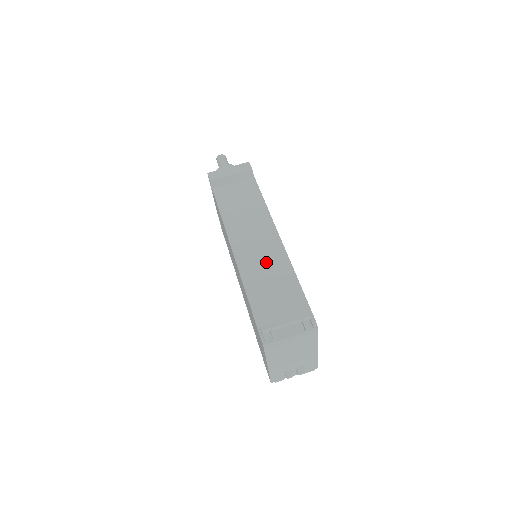
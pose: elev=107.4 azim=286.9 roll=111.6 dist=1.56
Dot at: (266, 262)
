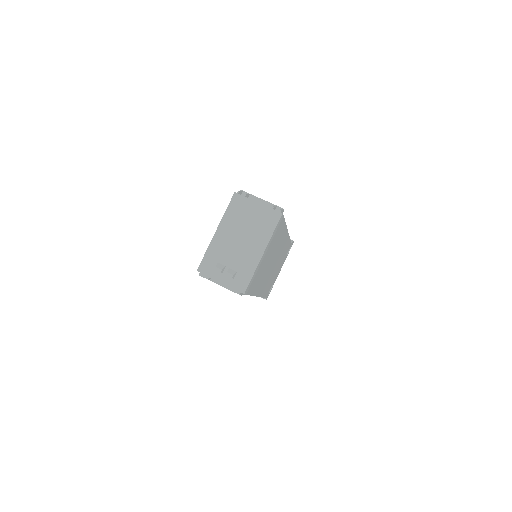
Dot at: occluded
